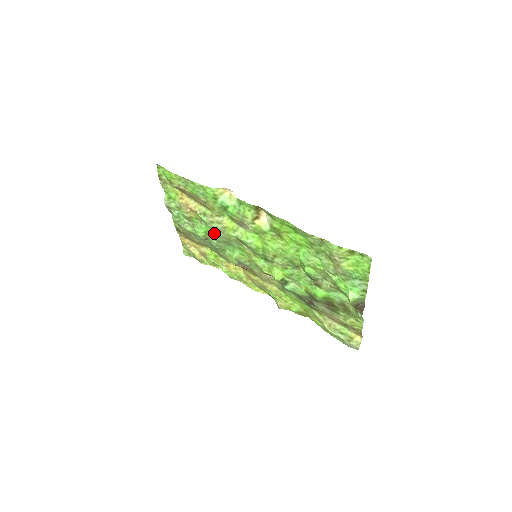
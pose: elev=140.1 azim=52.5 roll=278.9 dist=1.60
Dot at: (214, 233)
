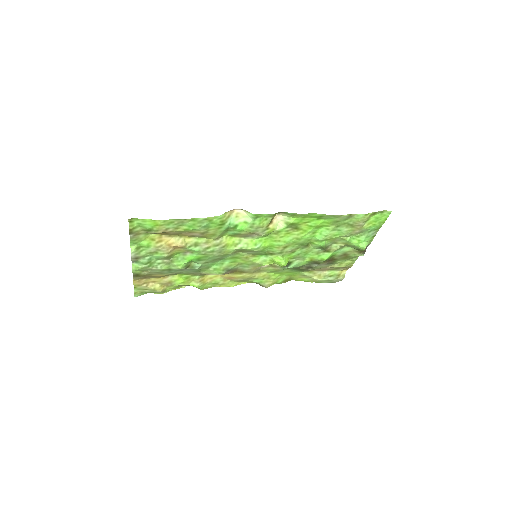
Dot at: (206, 257)
